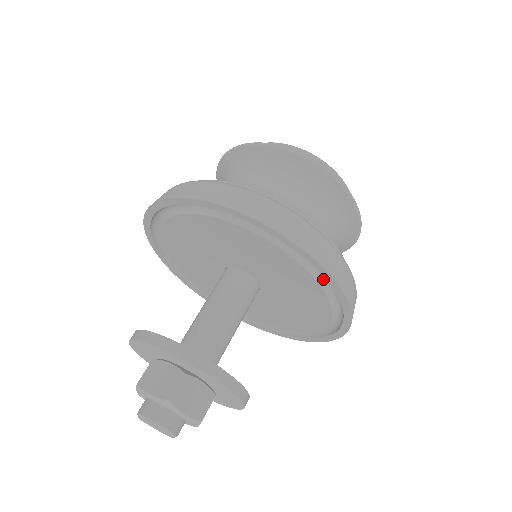
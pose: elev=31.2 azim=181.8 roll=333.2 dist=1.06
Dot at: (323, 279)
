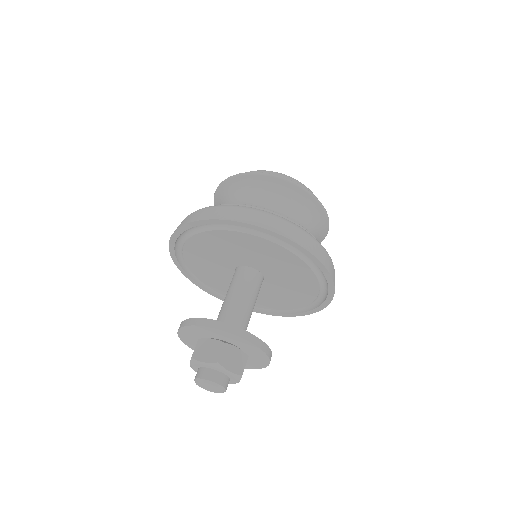
Dot at: (315, 300)
